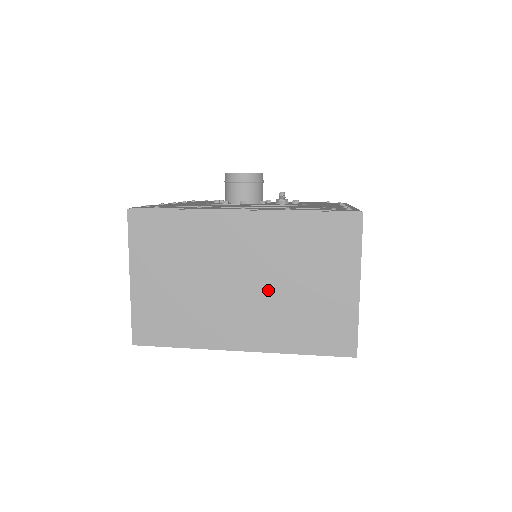
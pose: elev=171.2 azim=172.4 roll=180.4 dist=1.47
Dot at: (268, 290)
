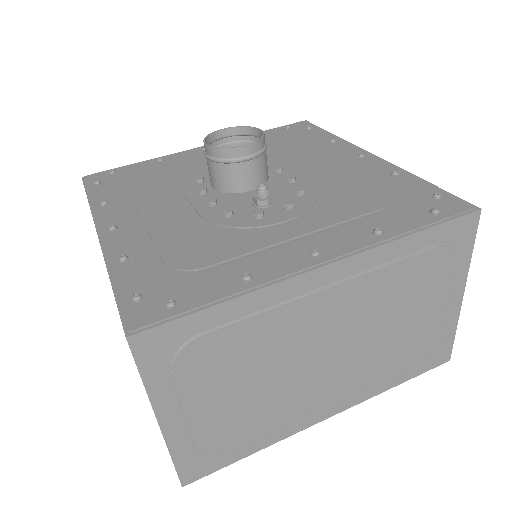
Dot at: occluded
